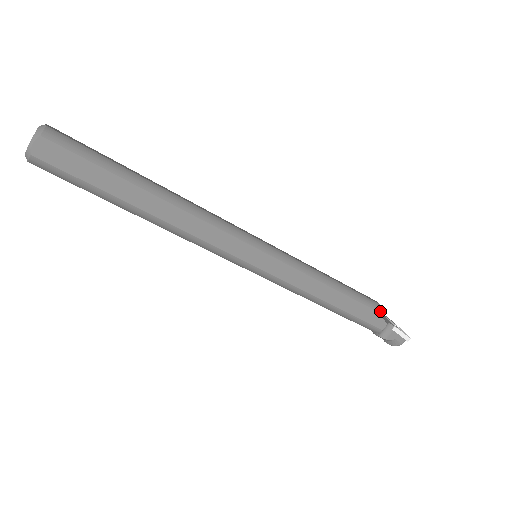
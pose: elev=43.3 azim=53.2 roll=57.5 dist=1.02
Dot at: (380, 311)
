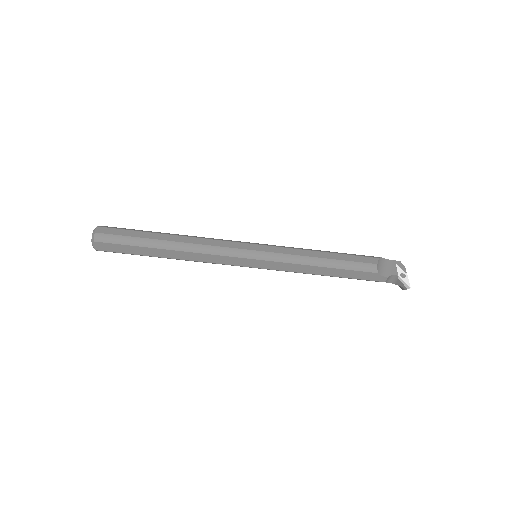
Dot at: (376, 271)
